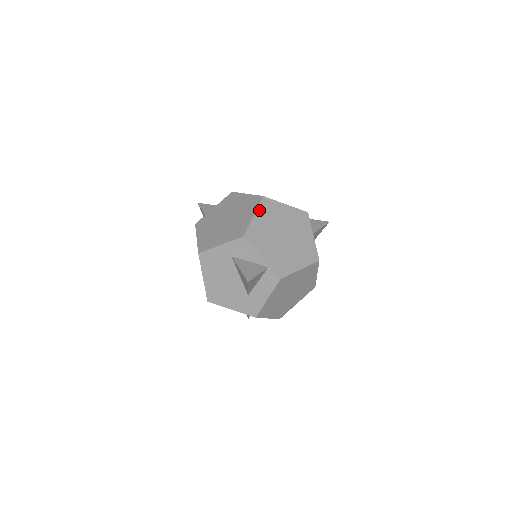
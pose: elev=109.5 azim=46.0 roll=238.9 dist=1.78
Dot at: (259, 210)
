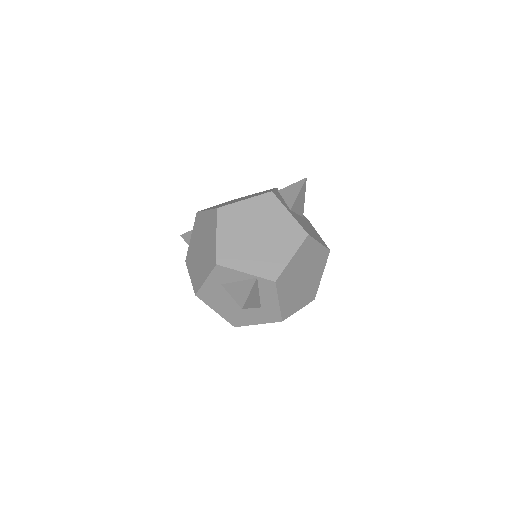
Dot at: (219, 226)
